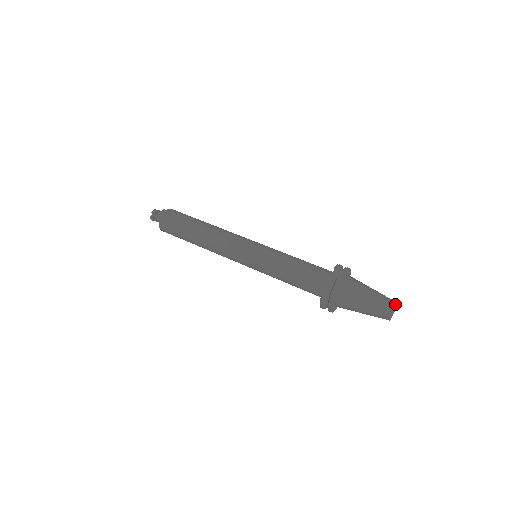
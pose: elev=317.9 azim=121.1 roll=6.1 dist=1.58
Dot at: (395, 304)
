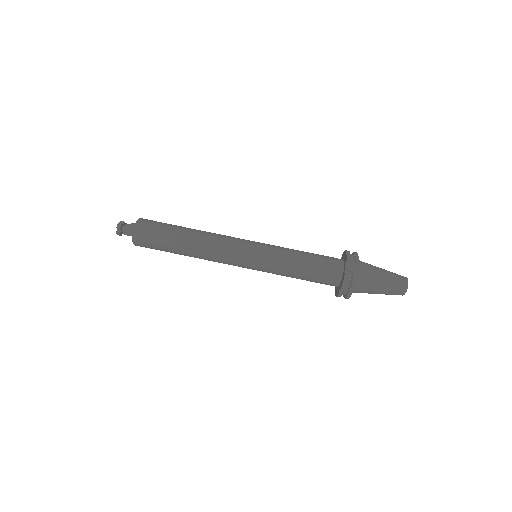
Dot at: occluded
